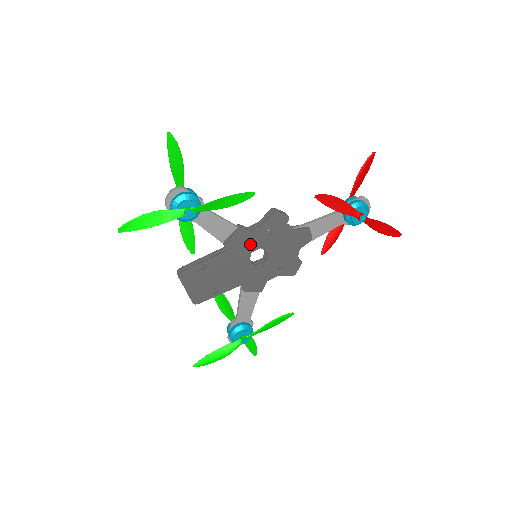
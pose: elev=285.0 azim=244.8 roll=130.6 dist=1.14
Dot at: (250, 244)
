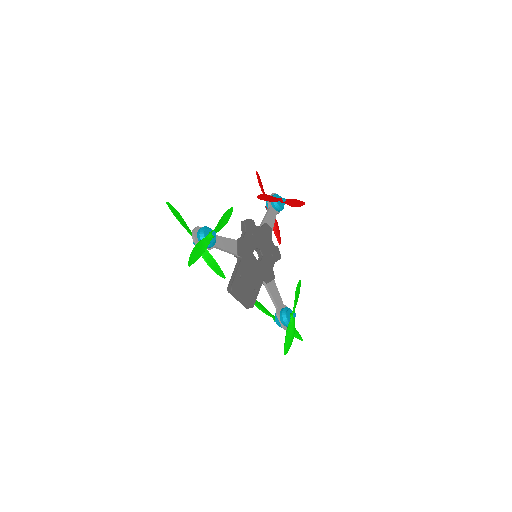
Dot at: (249, 247)
